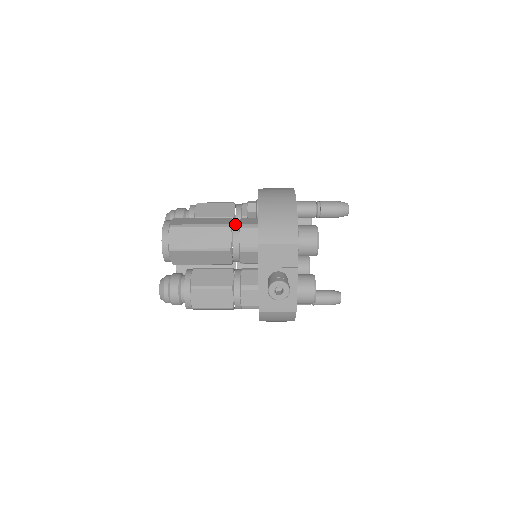
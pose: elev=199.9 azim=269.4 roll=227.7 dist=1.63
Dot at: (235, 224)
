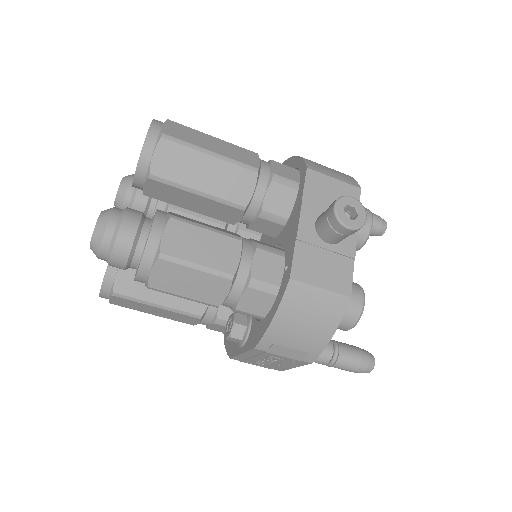
Dot at: occluded
